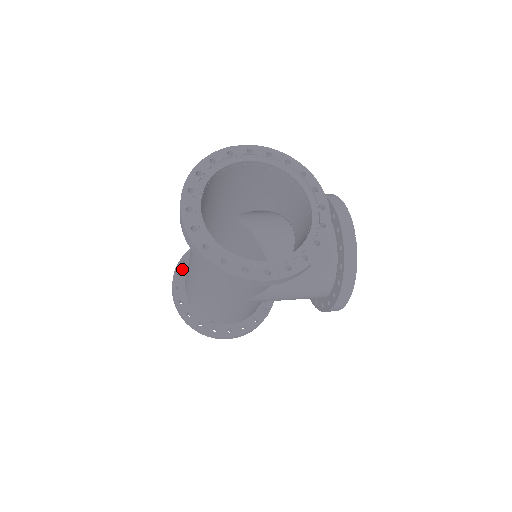
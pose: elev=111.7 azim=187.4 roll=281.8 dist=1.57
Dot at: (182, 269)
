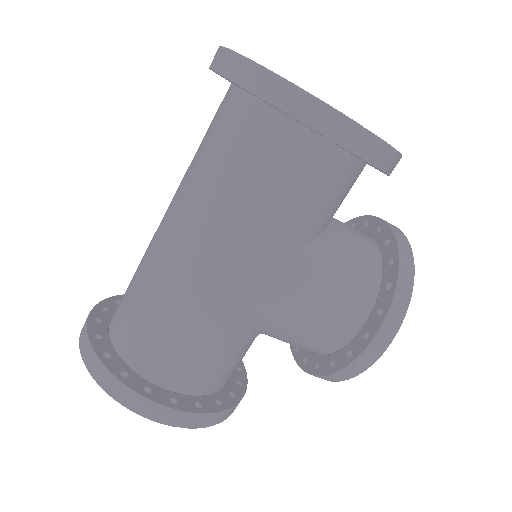
Dot at: (110, 306)
